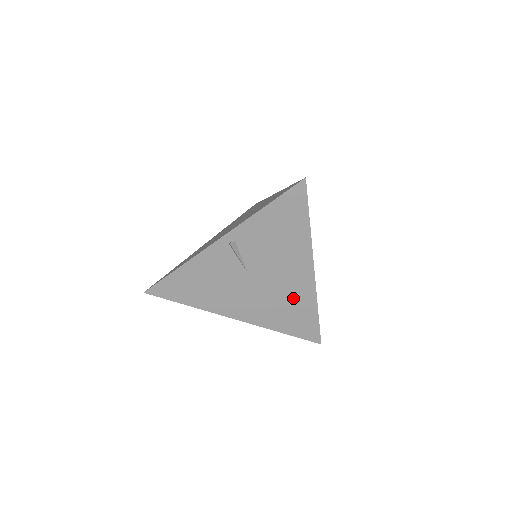
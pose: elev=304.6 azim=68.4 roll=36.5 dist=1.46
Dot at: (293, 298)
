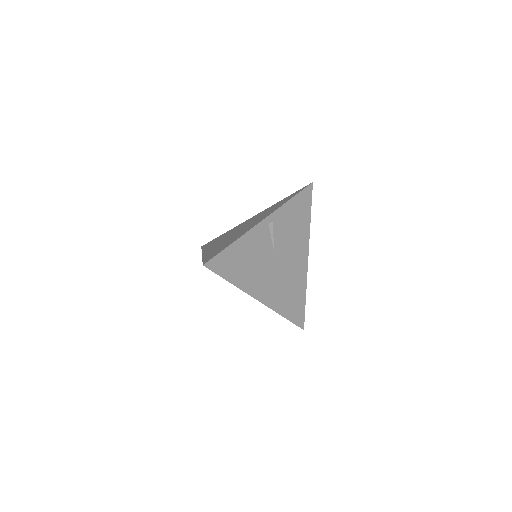
Dot at: (295, 281)
